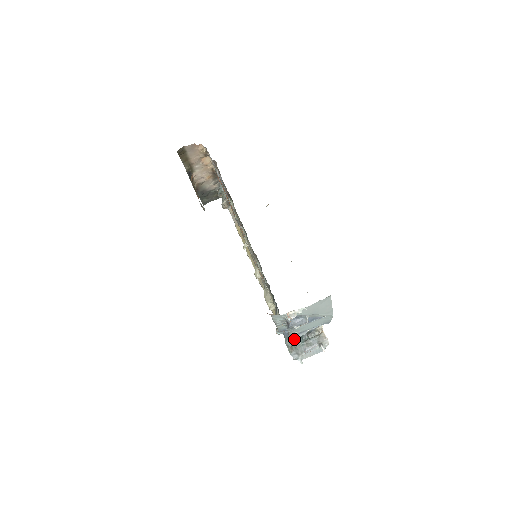
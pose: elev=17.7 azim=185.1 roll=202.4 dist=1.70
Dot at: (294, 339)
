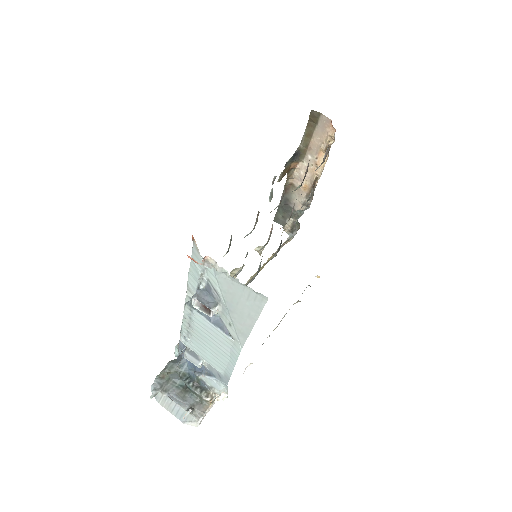
Dot at: (179, 370)
